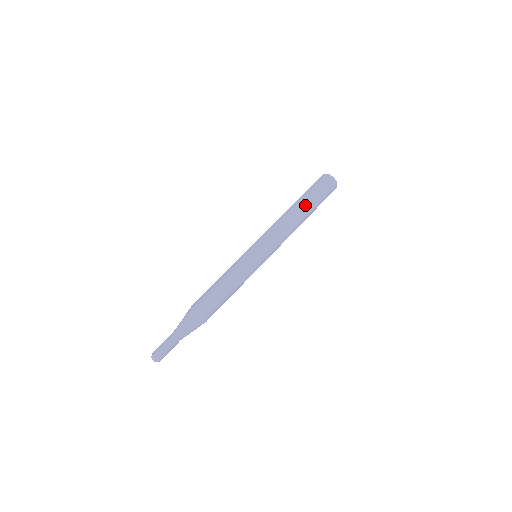
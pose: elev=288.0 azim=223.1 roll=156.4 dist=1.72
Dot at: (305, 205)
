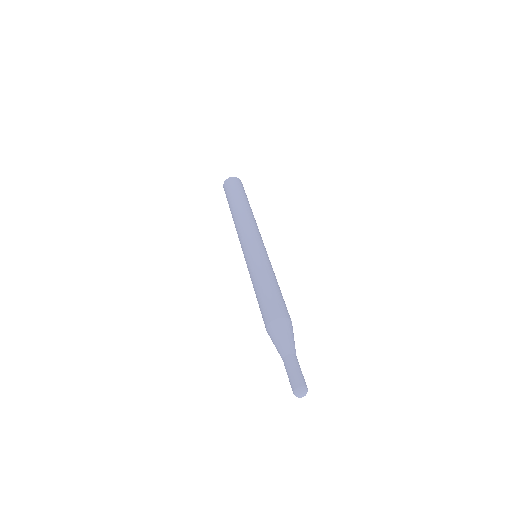
Dot at: (233, 204)
